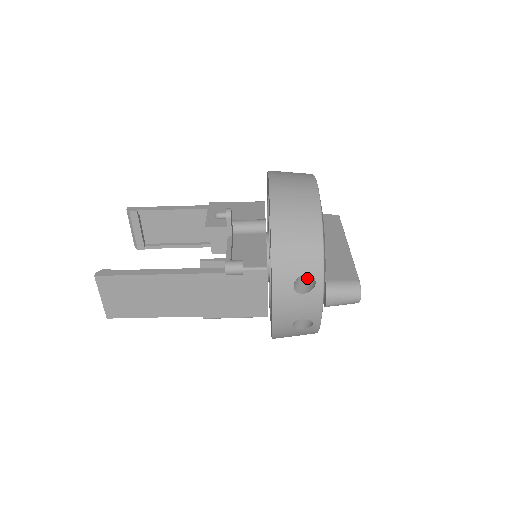
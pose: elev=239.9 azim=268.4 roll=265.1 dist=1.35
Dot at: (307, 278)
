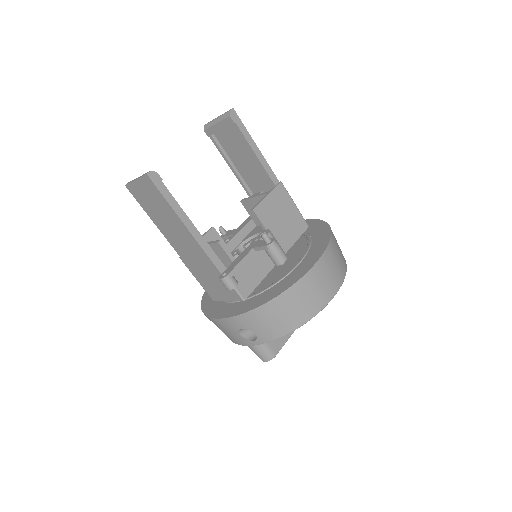
Dot at: occluded
